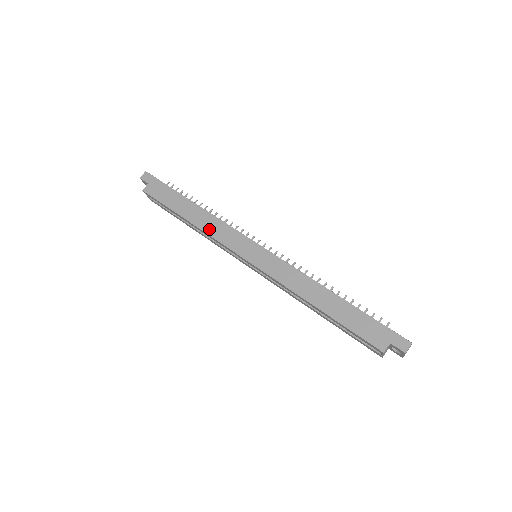
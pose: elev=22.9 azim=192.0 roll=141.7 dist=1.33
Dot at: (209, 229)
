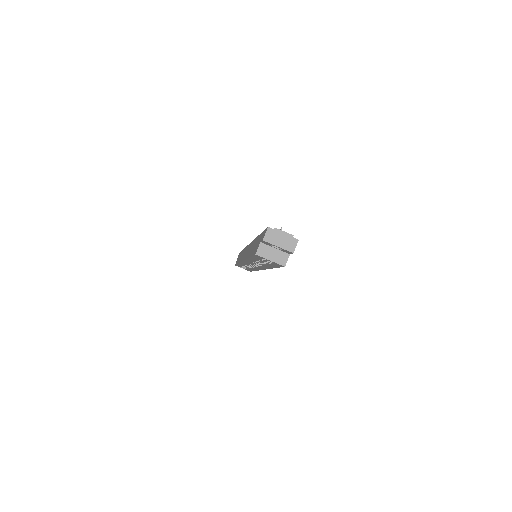
Dot at: (240, 259)
